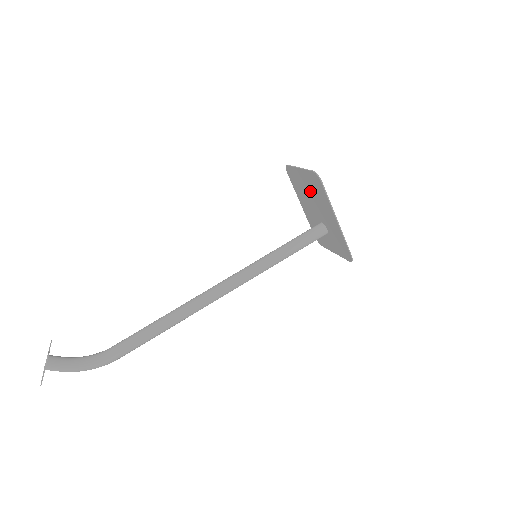
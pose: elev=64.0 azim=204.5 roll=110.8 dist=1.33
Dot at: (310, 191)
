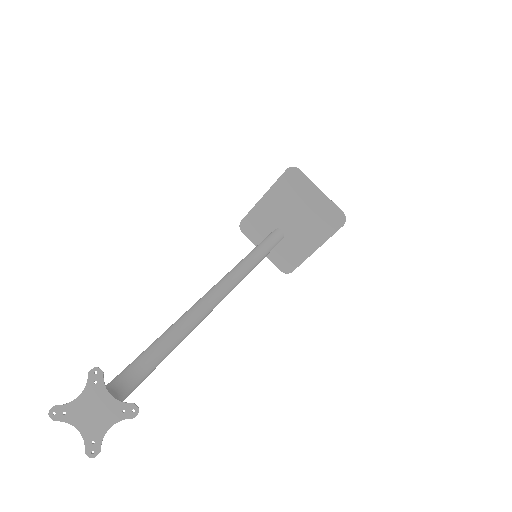
Dot at: (308, 210)
